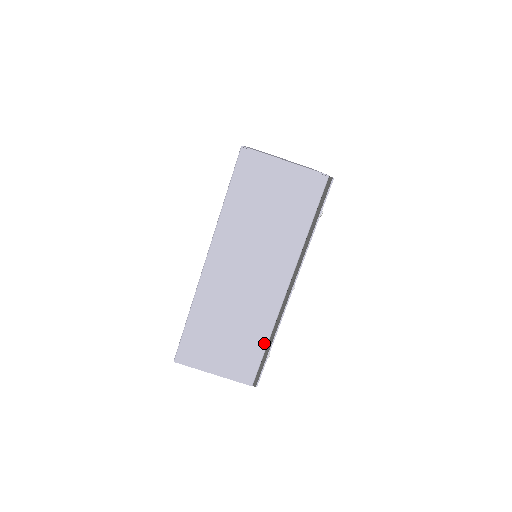
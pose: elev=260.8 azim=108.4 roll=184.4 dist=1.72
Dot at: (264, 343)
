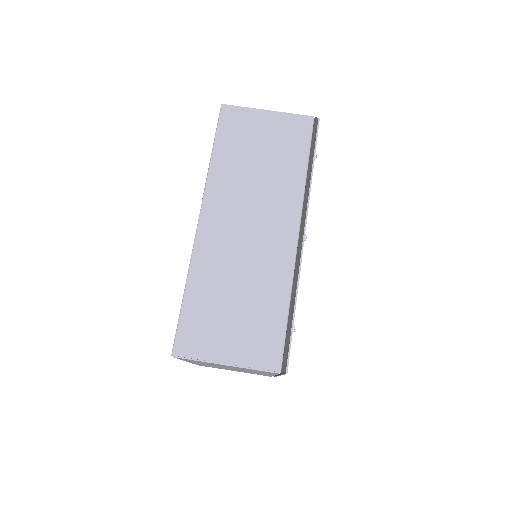
Dot at: (284, 308)
